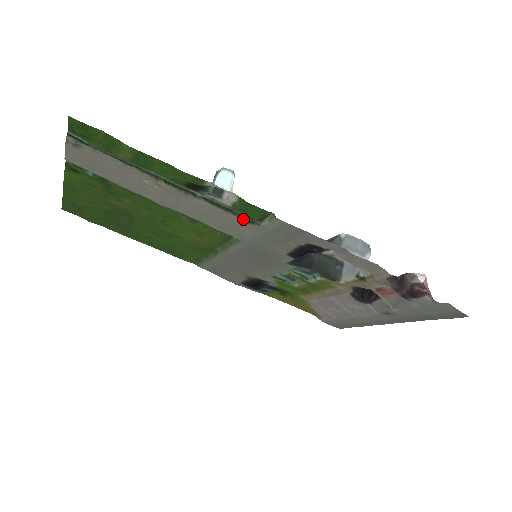
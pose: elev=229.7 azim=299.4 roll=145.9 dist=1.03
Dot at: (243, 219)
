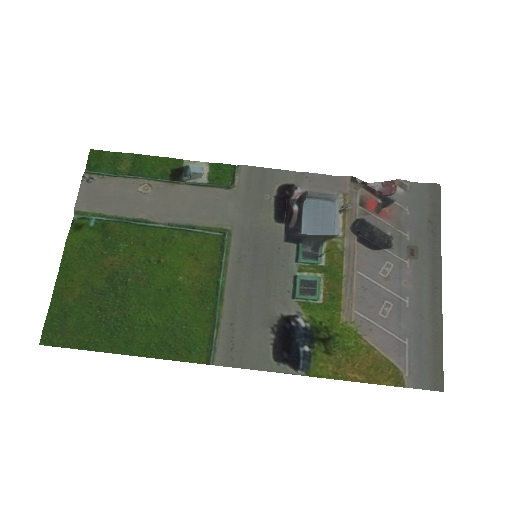
Dot at: (221, 188)
